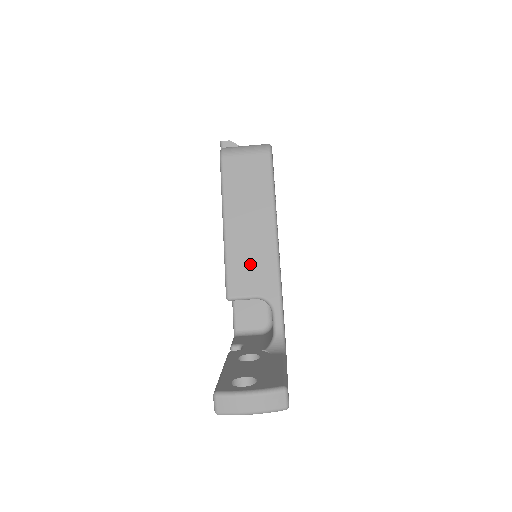
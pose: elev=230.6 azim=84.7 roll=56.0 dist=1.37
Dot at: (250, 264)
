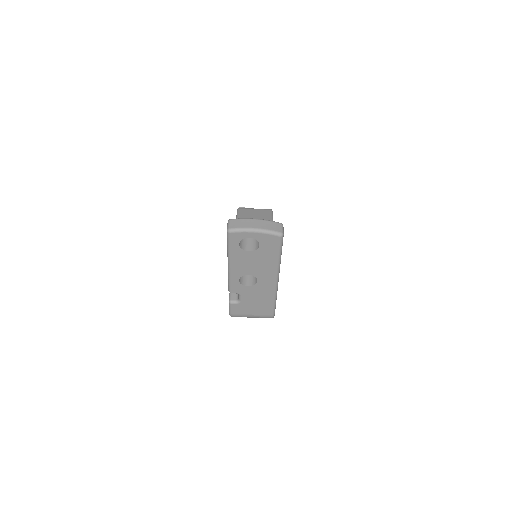
Dot at: occluded
